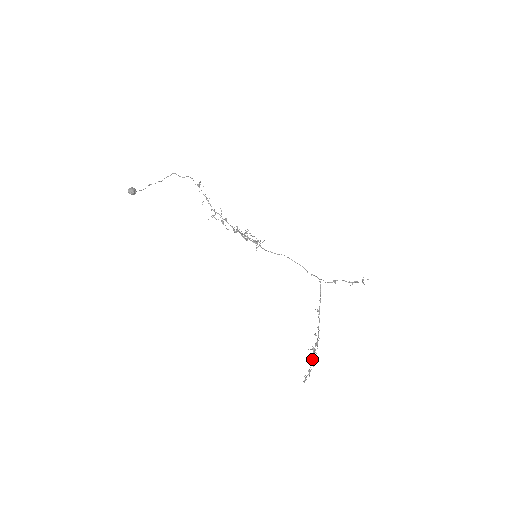
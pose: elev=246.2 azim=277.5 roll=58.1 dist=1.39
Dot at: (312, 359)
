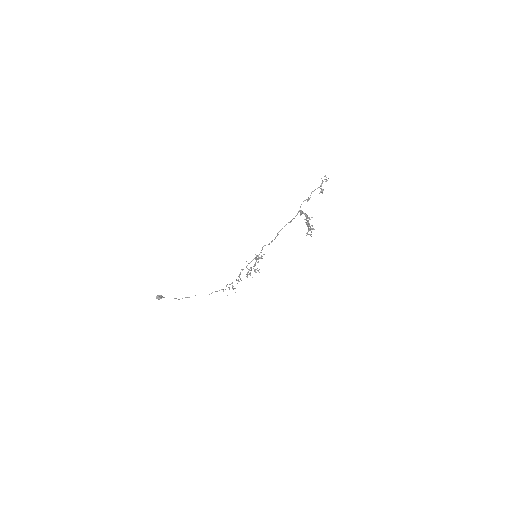
Dot at: (312, 229)
